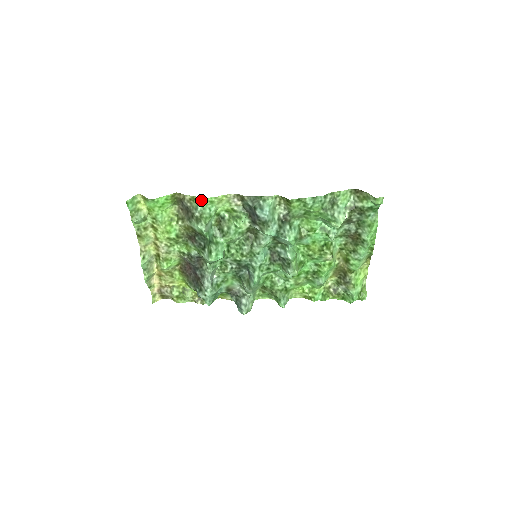
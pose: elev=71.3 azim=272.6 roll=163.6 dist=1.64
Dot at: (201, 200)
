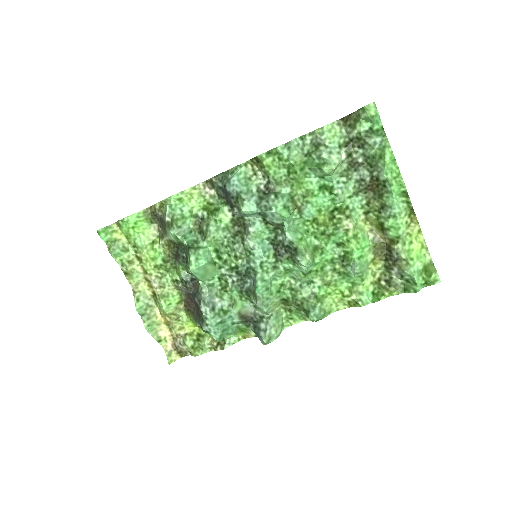
Dot at: (168, 201)
